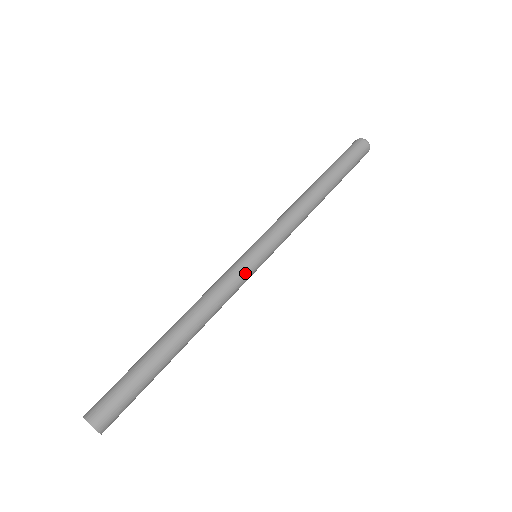
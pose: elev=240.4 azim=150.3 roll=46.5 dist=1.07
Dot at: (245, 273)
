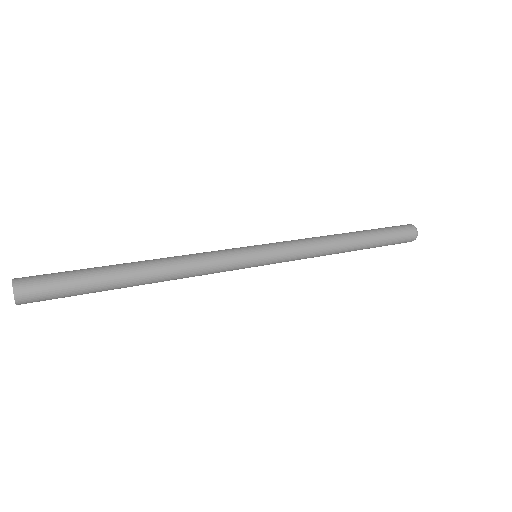
Dot at: (236, 267)
